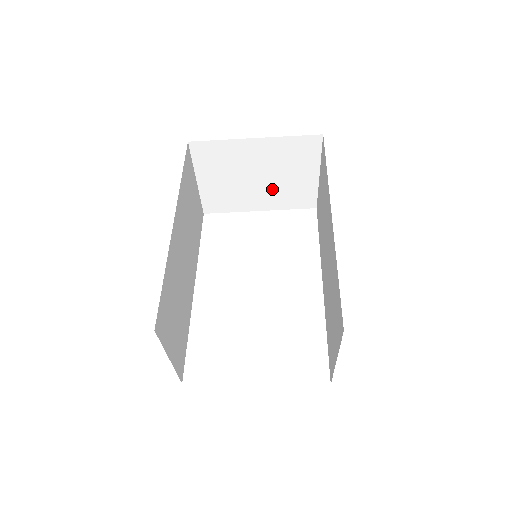
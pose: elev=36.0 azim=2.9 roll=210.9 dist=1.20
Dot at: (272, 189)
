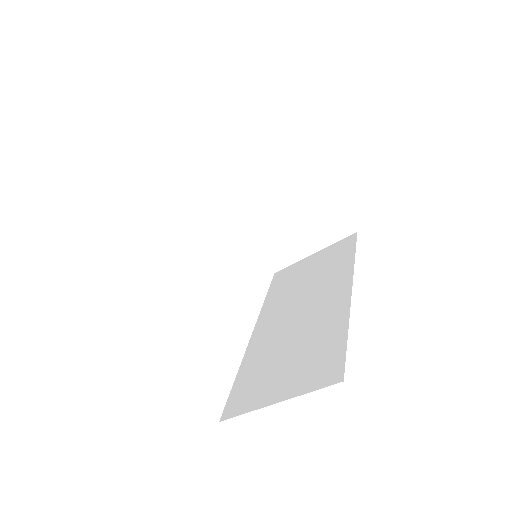
Dot at: (273, 225)
